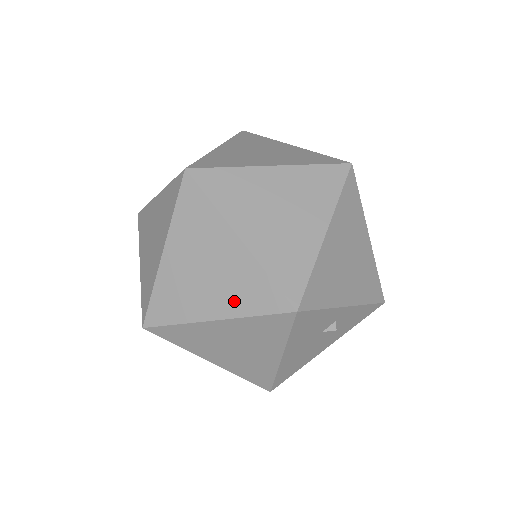
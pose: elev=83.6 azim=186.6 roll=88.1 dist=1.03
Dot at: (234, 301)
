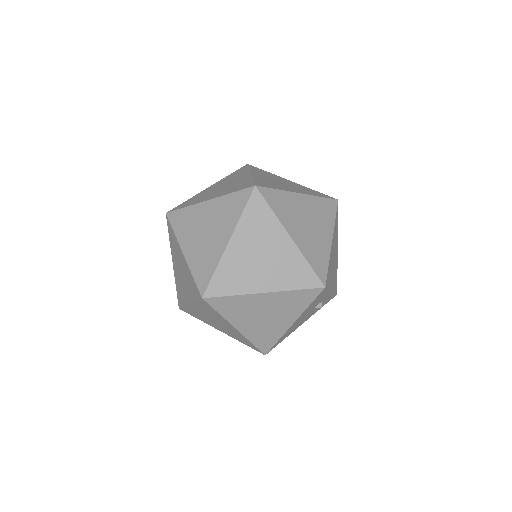
Dot at: (282, 279)
